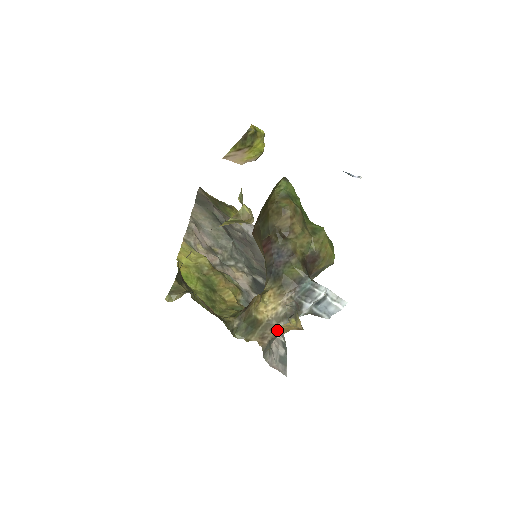
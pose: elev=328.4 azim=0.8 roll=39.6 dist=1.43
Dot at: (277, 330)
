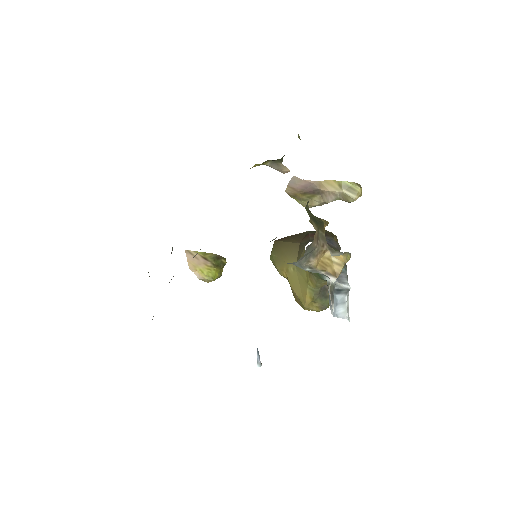
Dot at: (322, 254)
